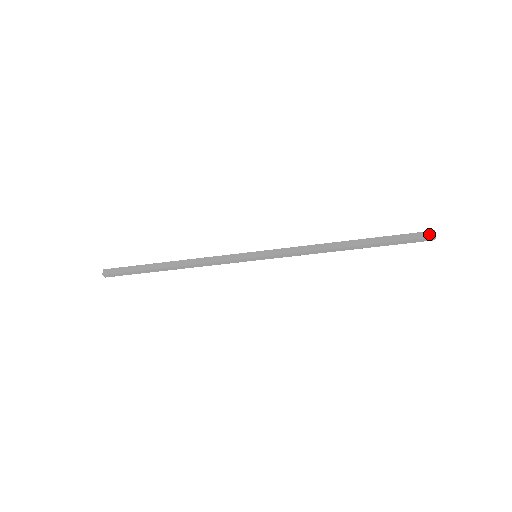
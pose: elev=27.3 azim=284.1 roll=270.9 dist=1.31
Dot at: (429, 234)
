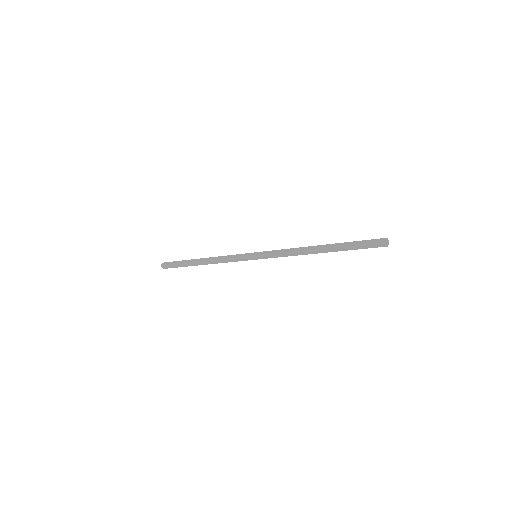
Dot at: (382, 245)
